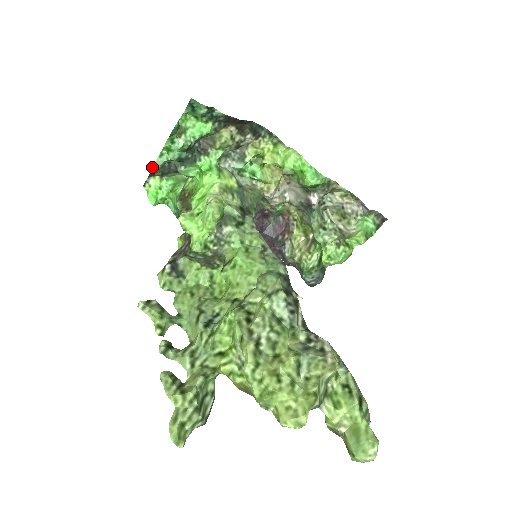
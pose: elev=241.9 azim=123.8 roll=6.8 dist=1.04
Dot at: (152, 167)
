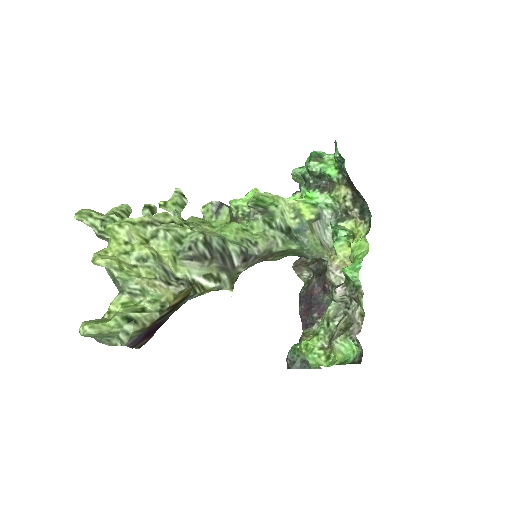
Dot at: occluded
